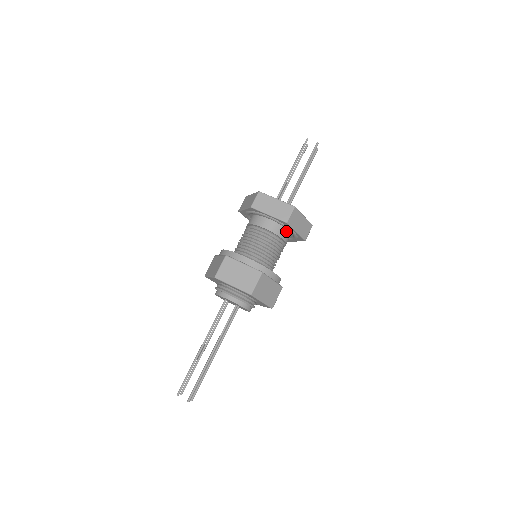
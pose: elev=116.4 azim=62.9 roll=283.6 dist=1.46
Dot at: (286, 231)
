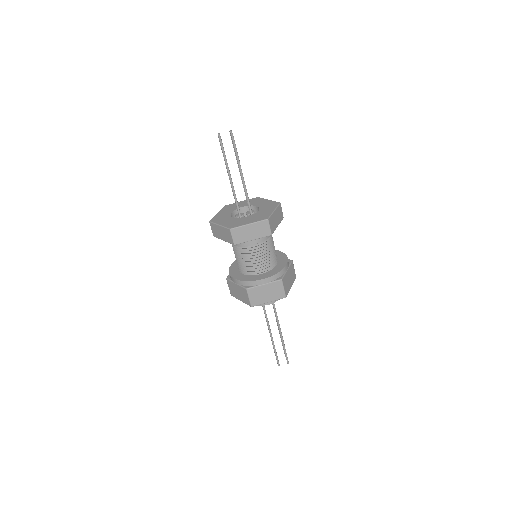
Dot at: occluded
